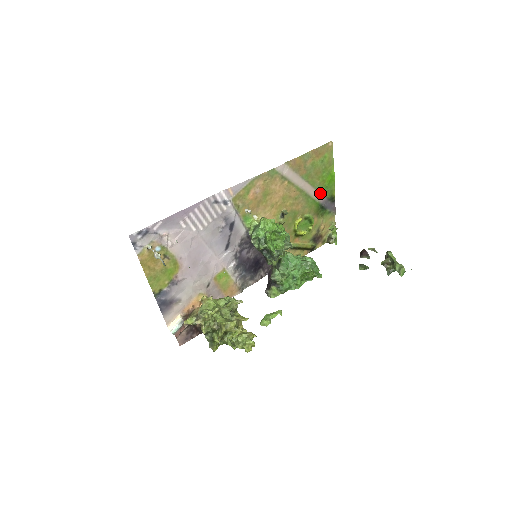
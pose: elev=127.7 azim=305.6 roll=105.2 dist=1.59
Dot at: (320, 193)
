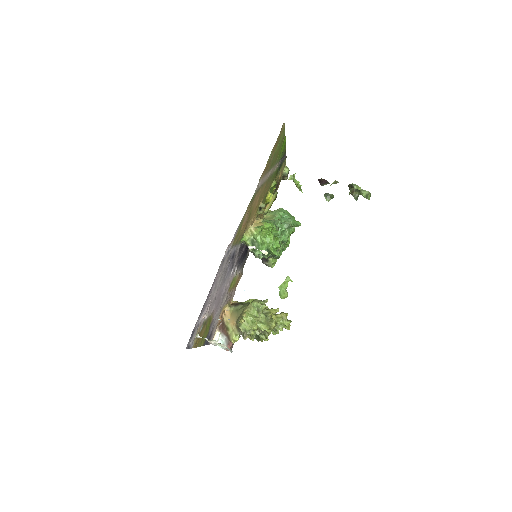
Dot at: (278, 162)
